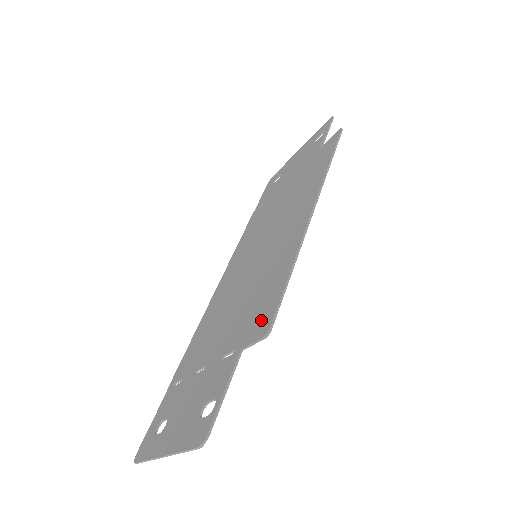
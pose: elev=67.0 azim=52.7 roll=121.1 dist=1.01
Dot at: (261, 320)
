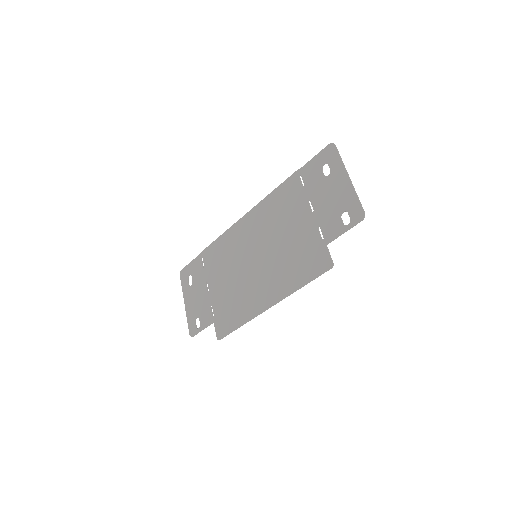
Dot at: (222, 326)
